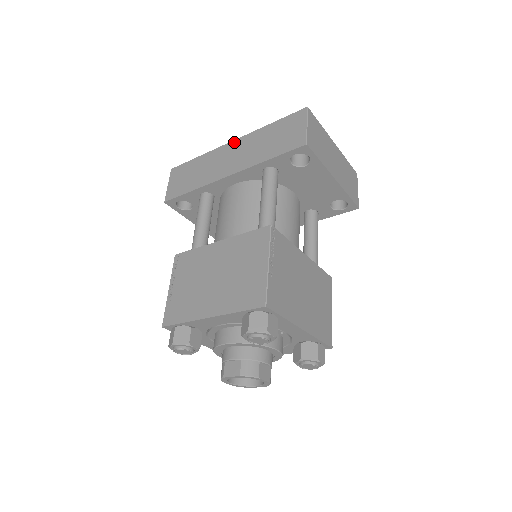
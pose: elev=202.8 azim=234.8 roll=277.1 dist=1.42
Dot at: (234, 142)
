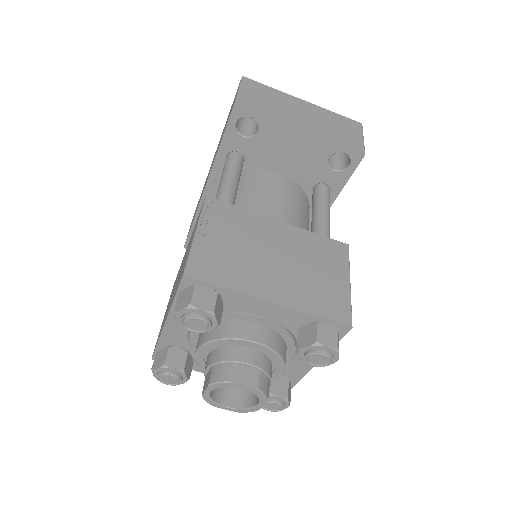
Dot at: occluded
